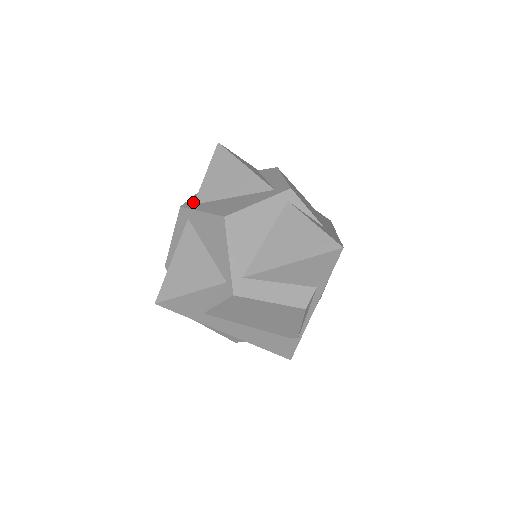
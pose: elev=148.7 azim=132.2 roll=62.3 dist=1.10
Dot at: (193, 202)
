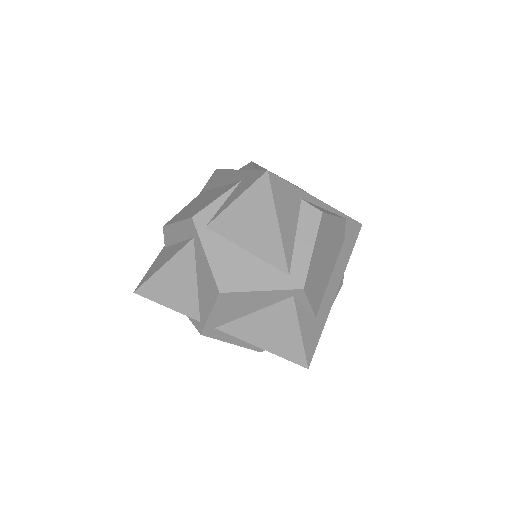
Dot at: (207, 220)
